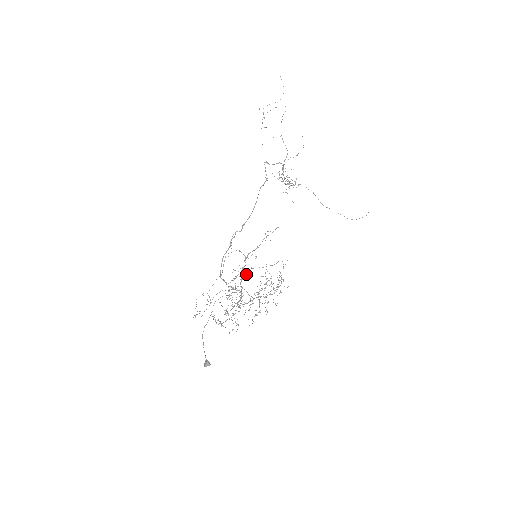
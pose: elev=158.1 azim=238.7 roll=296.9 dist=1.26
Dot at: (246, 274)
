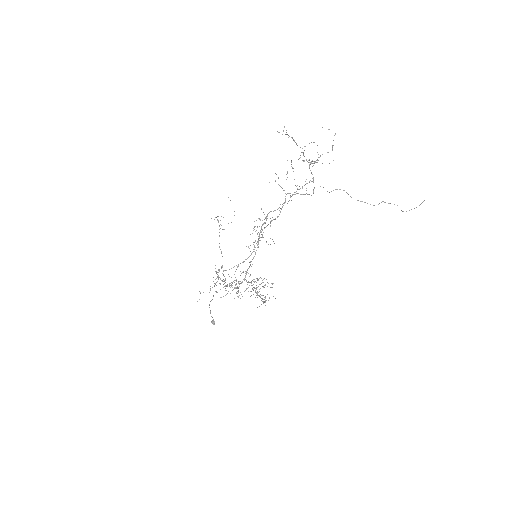
Dot at: occluded
